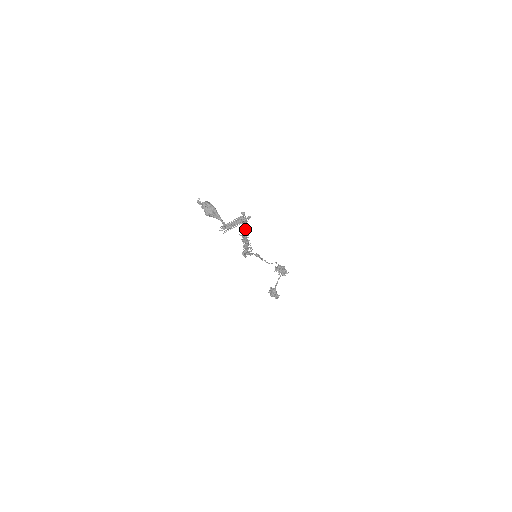
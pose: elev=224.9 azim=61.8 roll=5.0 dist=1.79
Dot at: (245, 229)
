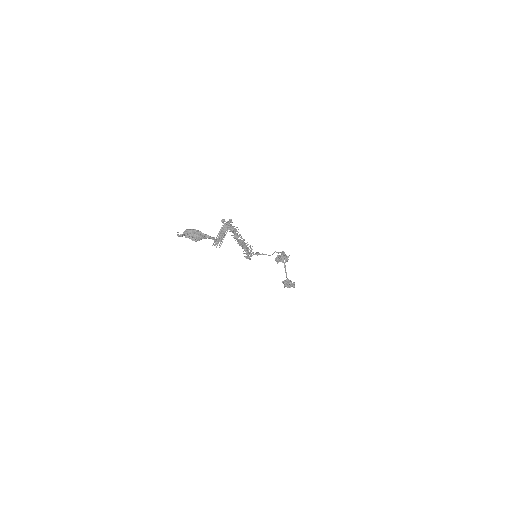
Dot at: (235, 232)
